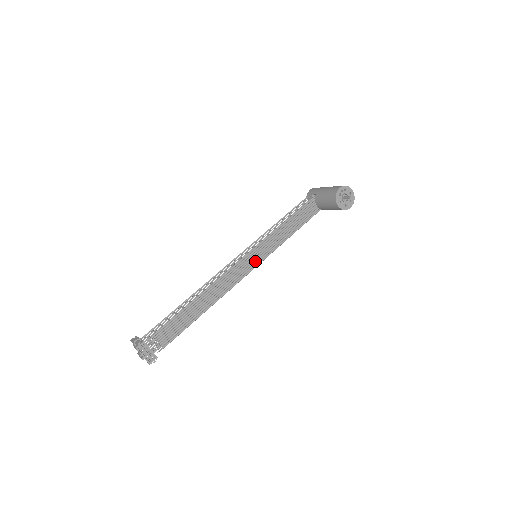
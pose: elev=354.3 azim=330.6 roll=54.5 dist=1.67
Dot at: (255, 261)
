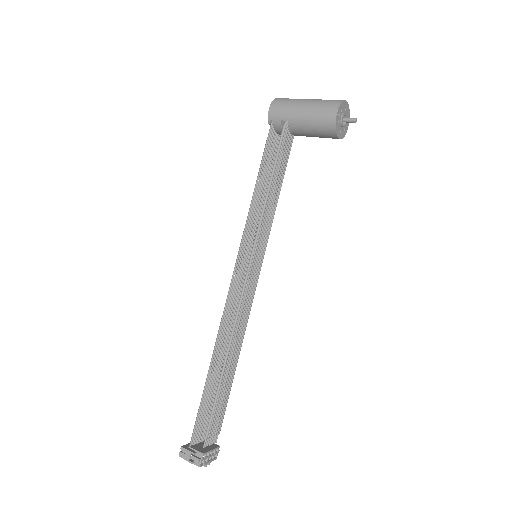
Dot at: (258, 263)
